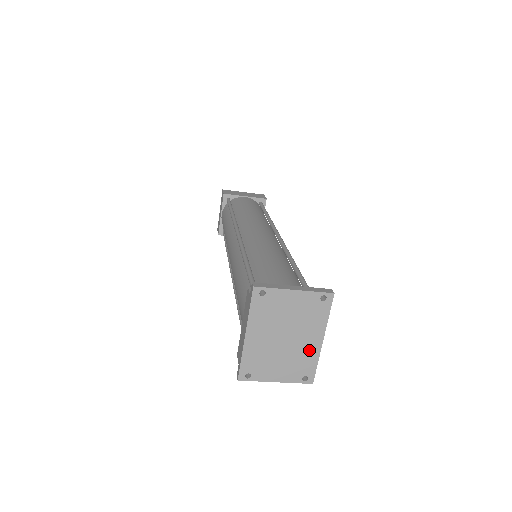
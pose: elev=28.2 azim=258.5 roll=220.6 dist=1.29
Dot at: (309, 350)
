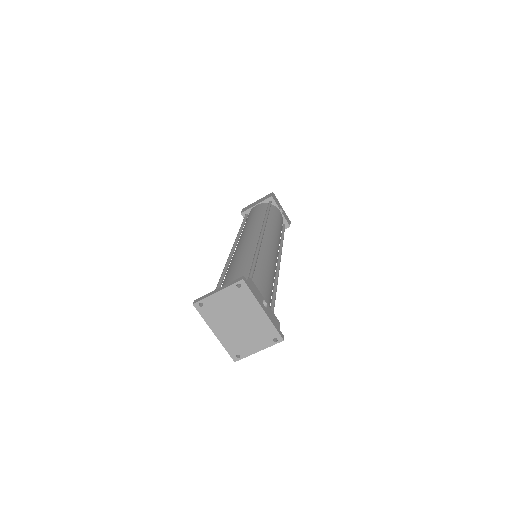
Dot at: (261, 321)
